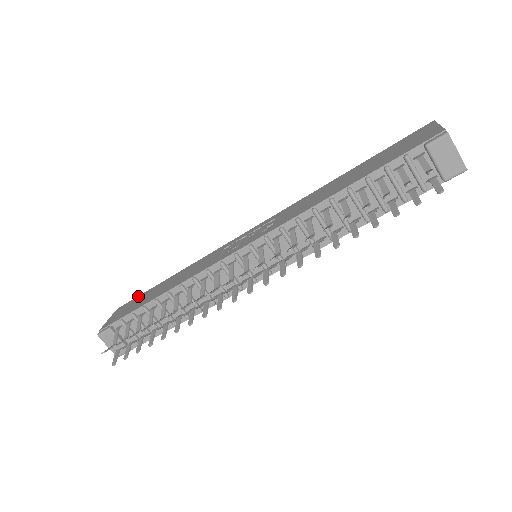
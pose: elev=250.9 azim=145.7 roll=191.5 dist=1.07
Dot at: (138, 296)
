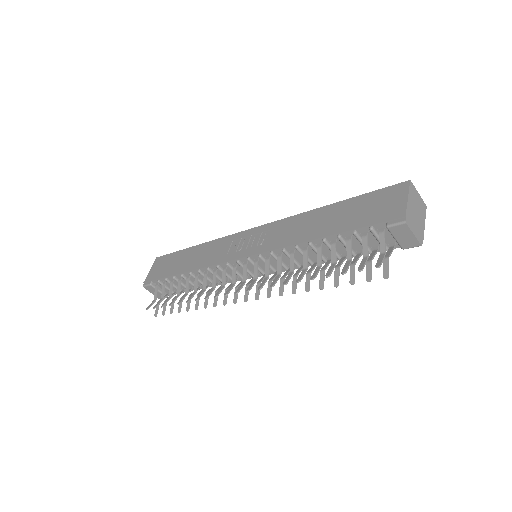
Dot at: (171, 254)
